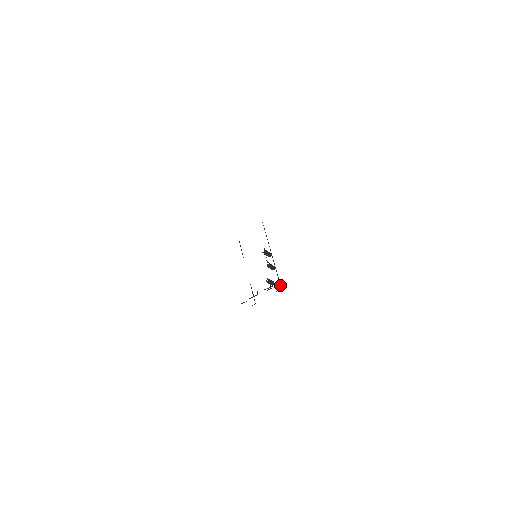
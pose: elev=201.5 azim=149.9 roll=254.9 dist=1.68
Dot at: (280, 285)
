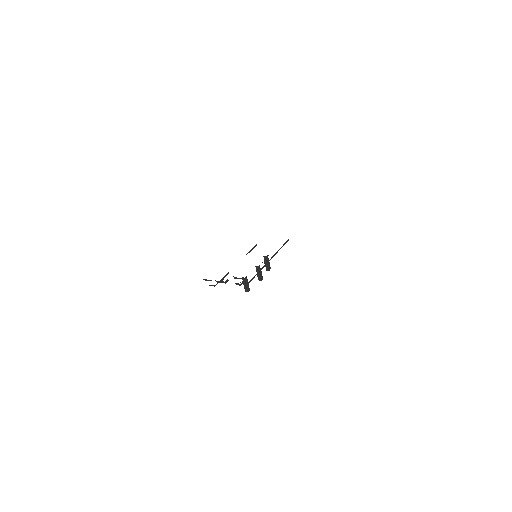
Dot at: (250, 281)
